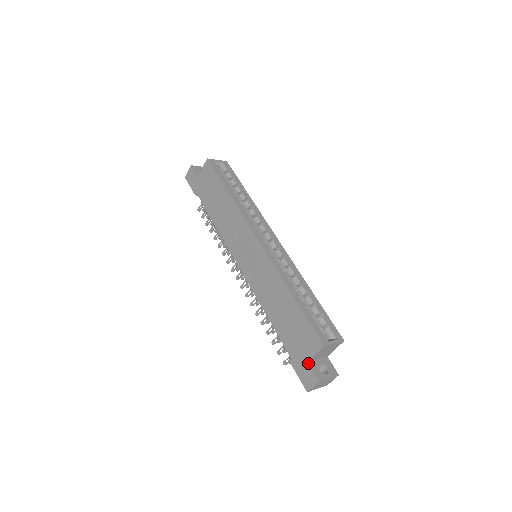
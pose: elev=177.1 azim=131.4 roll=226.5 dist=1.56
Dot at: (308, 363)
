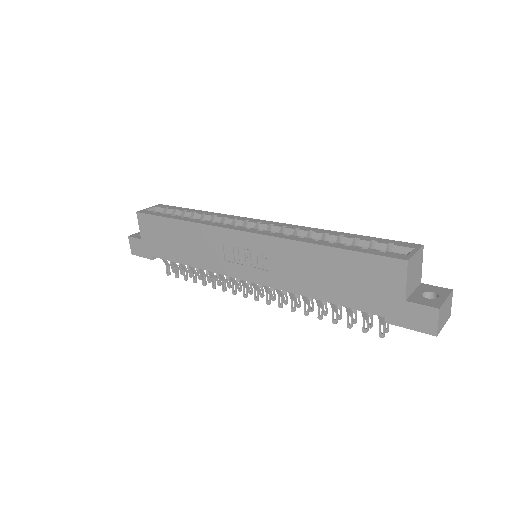
Dot at: (407, 301)
